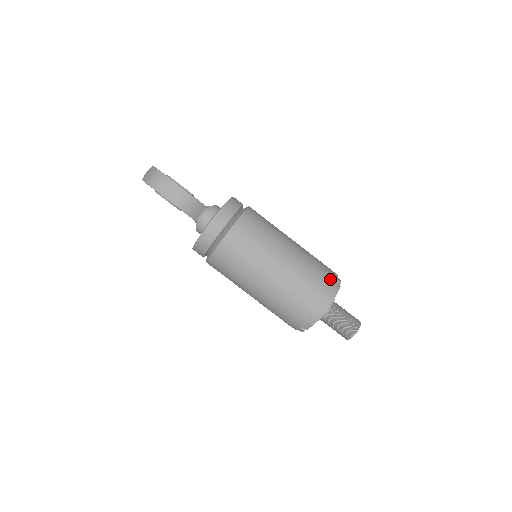
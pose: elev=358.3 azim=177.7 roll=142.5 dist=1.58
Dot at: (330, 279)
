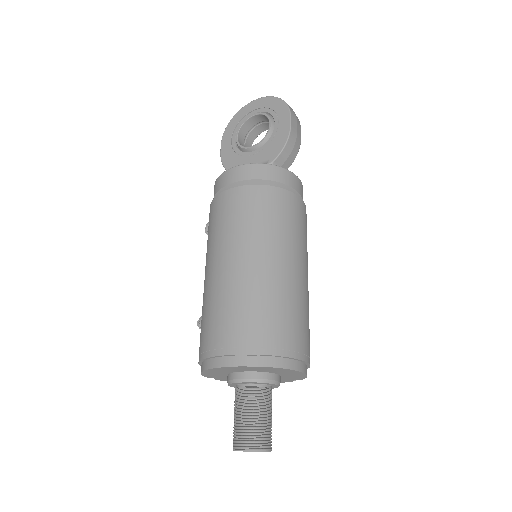
Dot at: occluded
